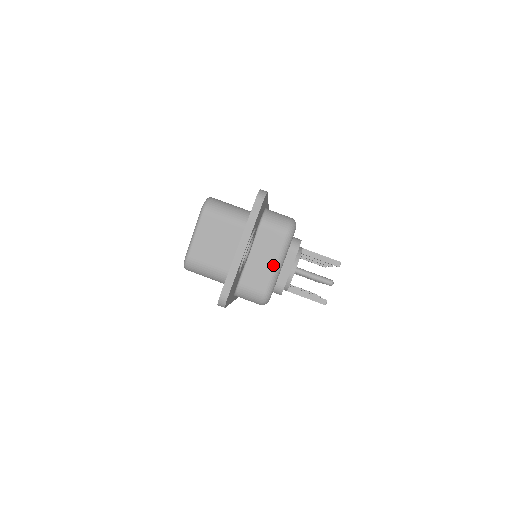
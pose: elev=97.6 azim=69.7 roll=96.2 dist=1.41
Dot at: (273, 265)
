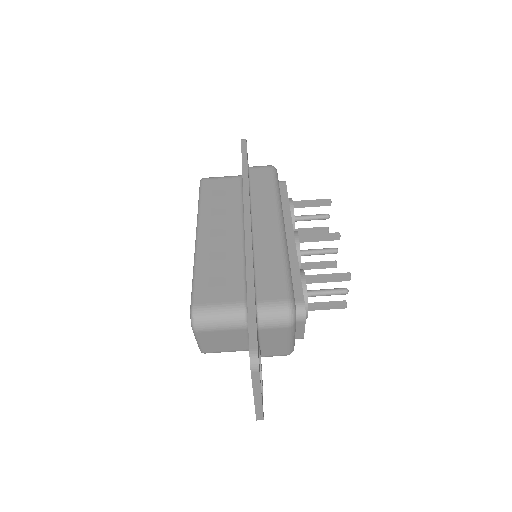
Dot at: (287, 343)
